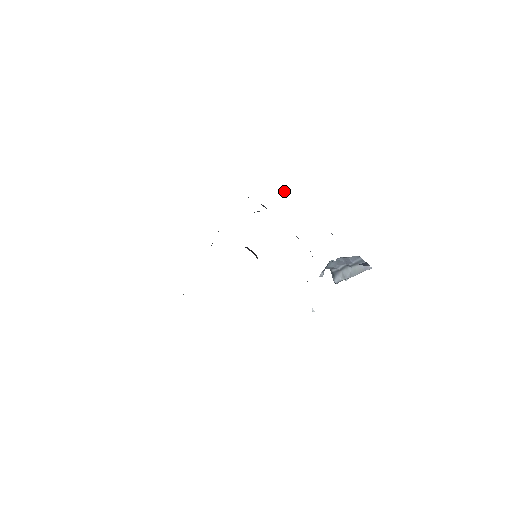
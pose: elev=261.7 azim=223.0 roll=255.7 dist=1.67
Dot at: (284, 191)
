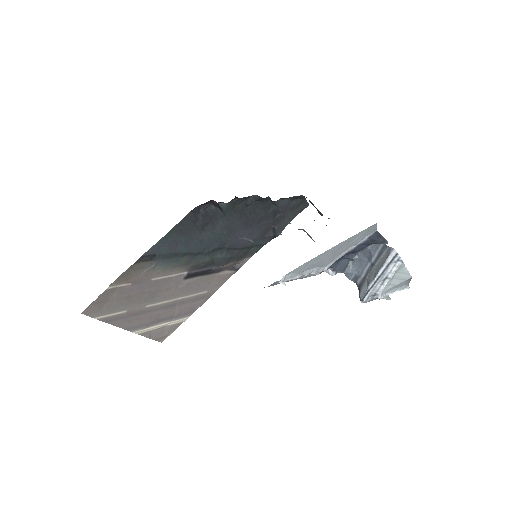
Dot at: (319, 213)
